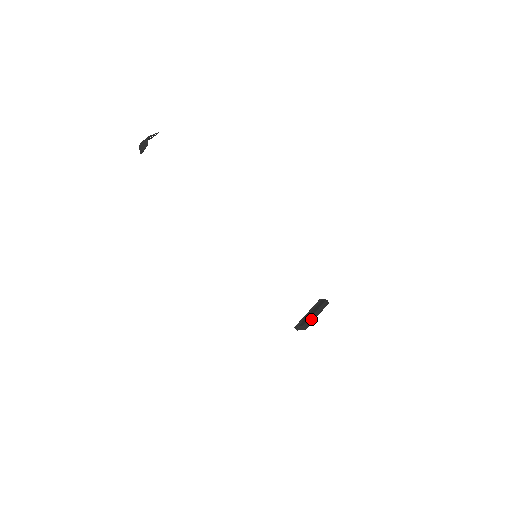
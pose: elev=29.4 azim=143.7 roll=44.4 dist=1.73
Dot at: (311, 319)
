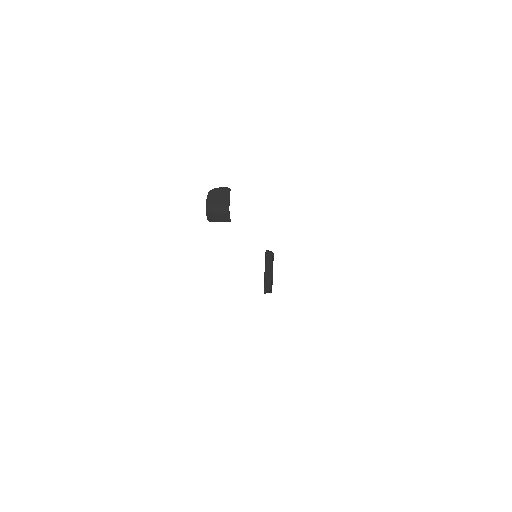
Dot at: (272, 280)
